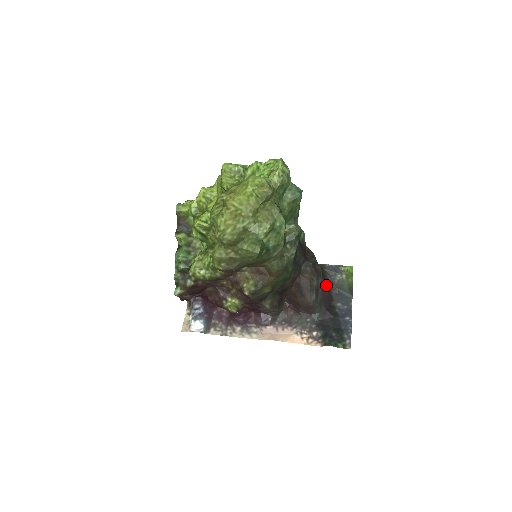
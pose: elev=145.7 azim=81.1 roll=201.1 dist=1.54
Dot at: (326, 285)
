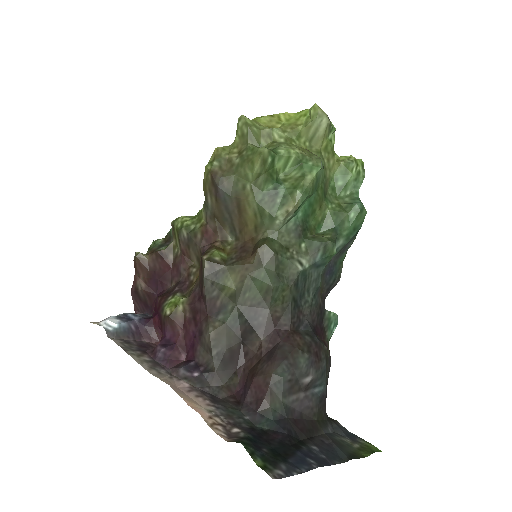
Dot at: (317, 420)
